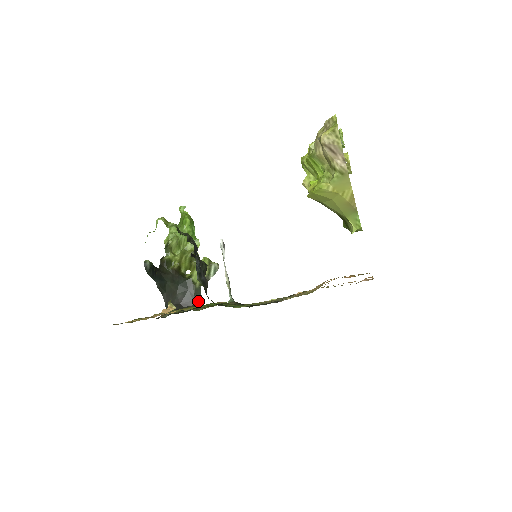
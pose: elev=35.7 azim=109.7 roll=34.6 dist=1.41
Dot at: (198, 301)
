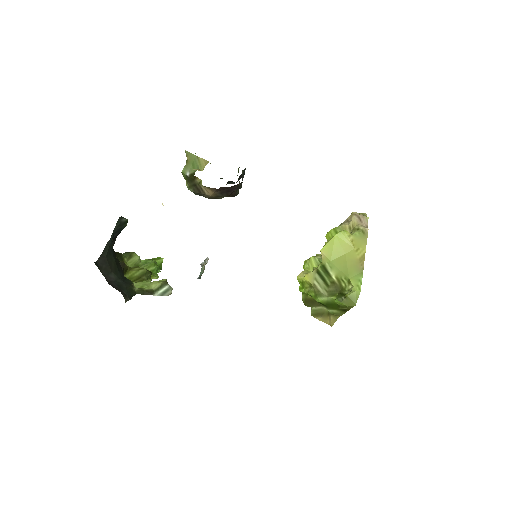
Dot at: (126, 296)
